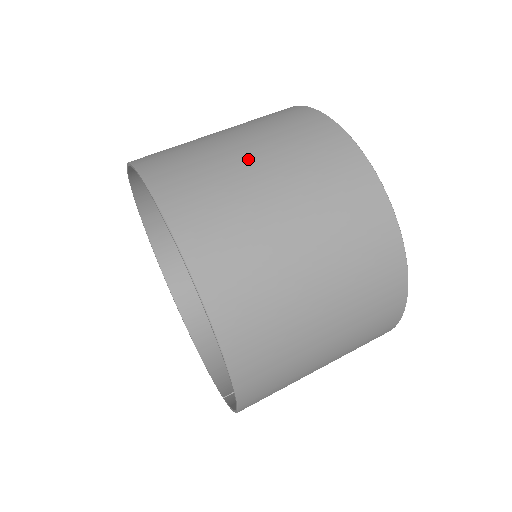
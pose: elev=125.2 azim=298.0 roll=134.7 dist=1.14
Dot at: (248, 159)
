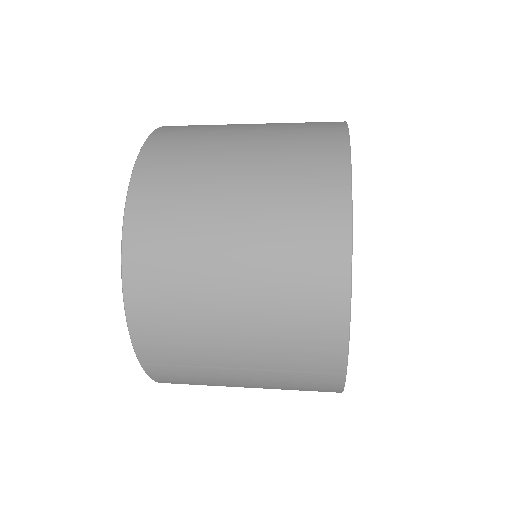
Dot at: occluded
